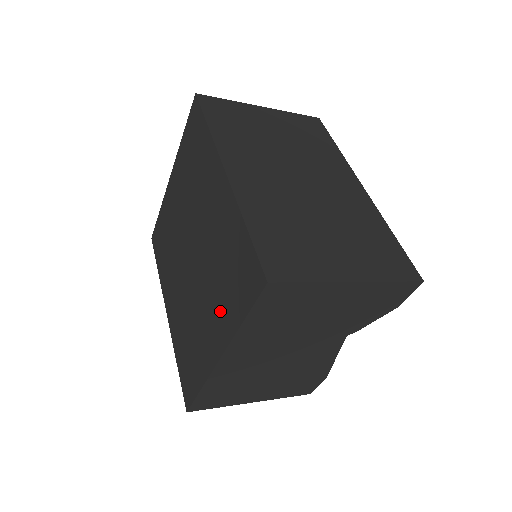
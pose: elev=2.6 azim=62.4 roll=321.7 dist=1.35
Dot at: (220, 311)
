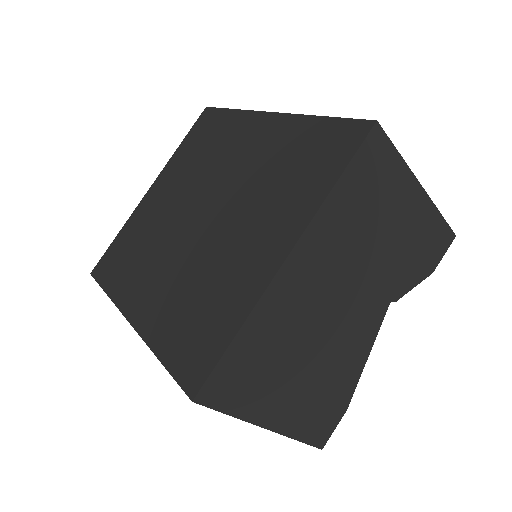
Dot at: (281, 211)
